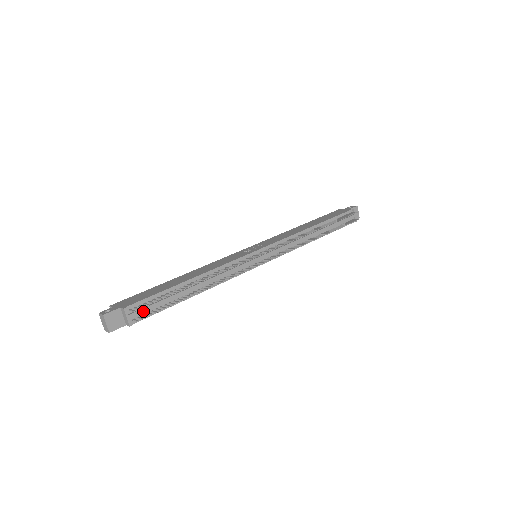
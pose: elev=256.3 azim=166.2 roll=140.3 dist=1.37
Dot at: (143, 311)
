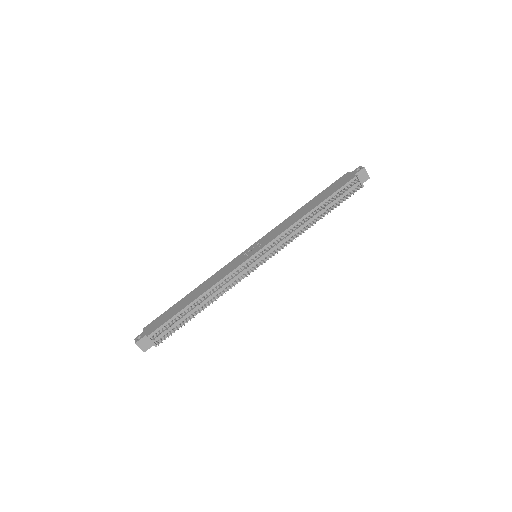
Dot at: (163, 334)
